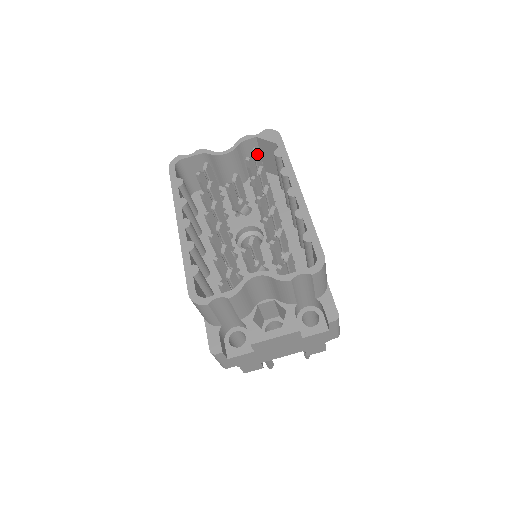
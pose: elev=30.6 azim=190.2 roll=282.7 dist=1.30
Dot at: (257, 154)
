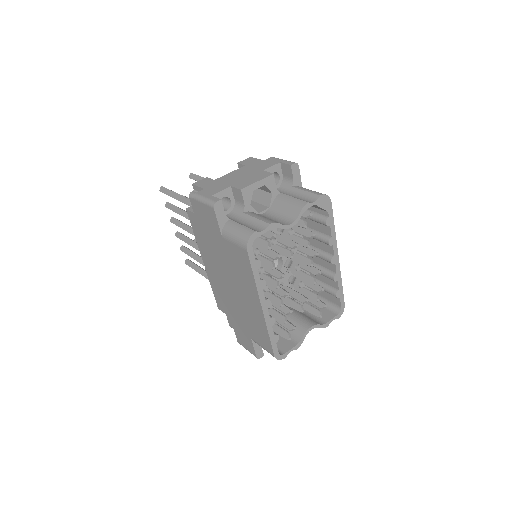
Dot at: (308, 215)
